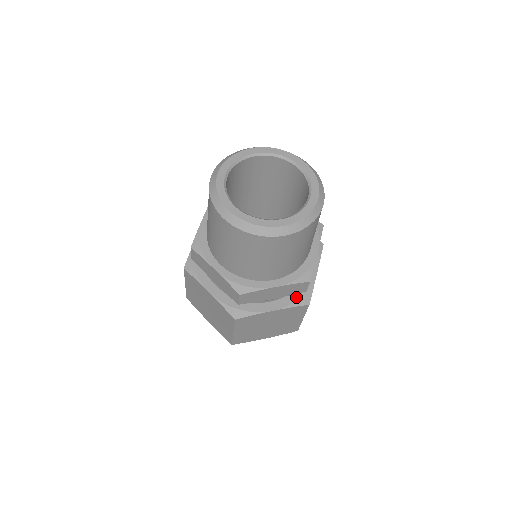
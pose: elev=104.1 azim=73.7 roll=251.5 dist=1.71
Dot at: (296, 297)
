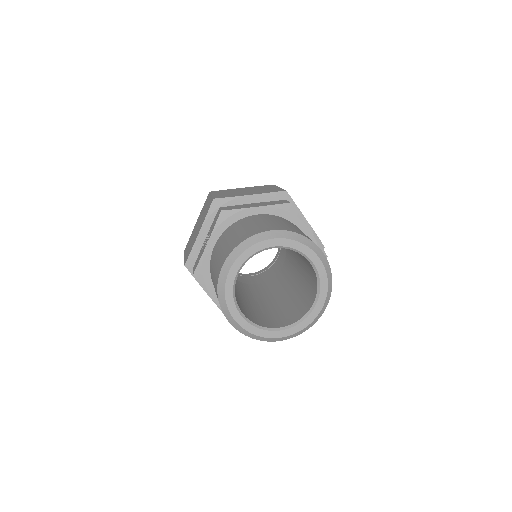
Dot at: occluded
